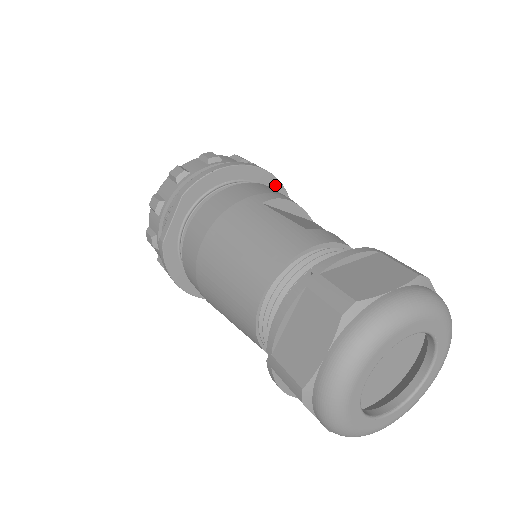
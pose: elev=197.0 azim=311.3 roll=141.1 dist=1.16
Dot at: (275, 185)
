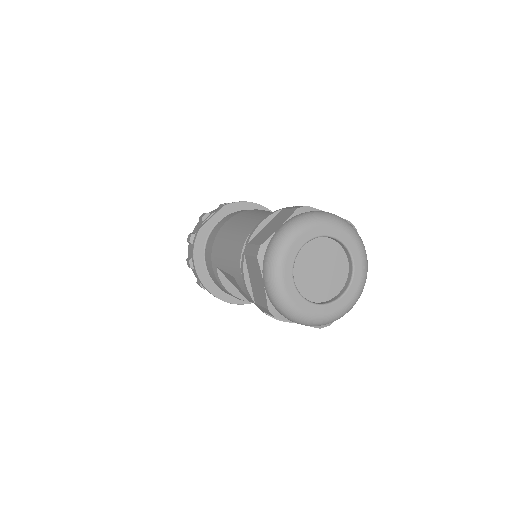
Dot at: occluded
